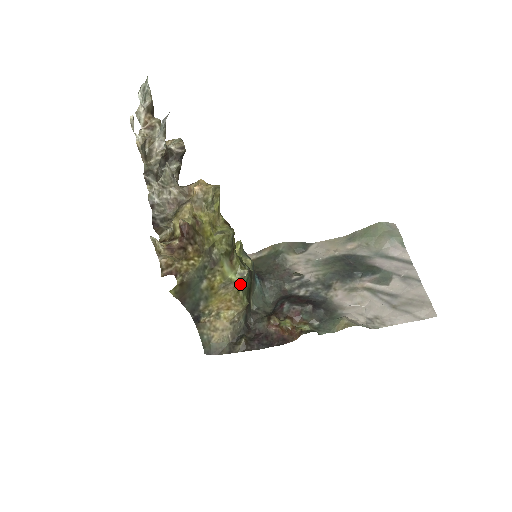
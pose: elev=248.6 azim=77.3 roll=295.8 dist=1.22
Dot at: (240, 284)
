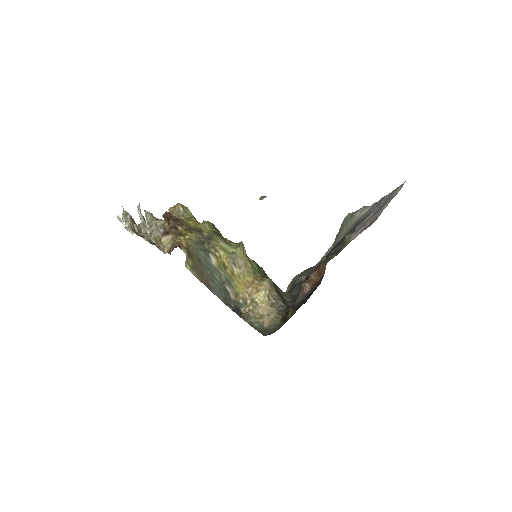
Dot at: (251, 267)
